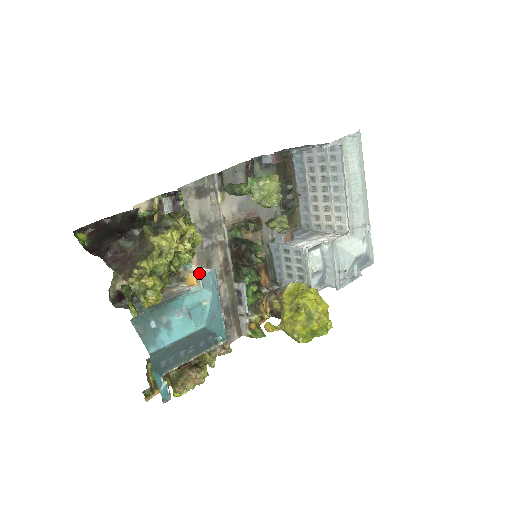
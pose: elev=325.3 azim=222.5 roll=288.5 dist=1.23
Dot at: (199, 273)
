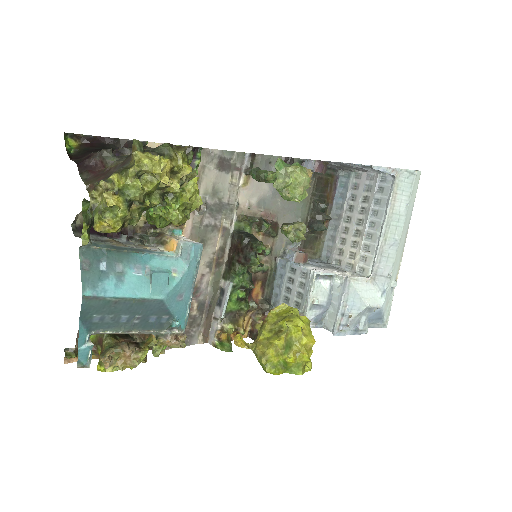
Dot at: occluded
